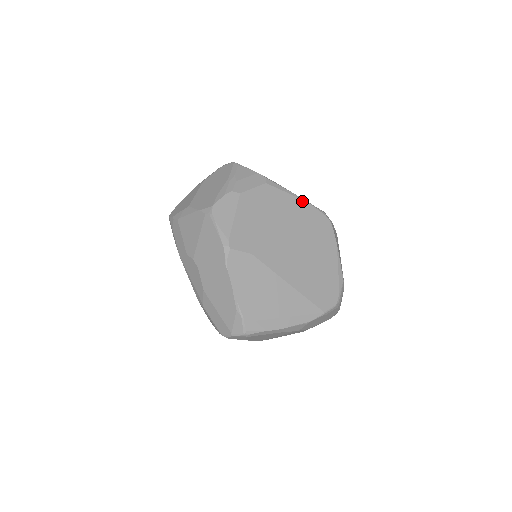
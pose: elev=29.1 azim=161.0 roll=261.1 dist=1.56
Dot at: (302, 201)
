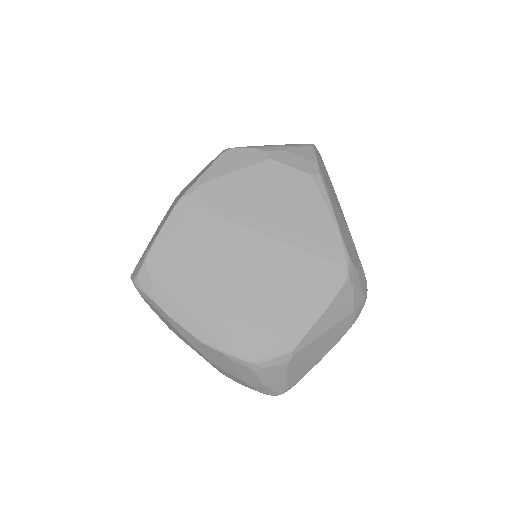
Dot at: (334, 226)
